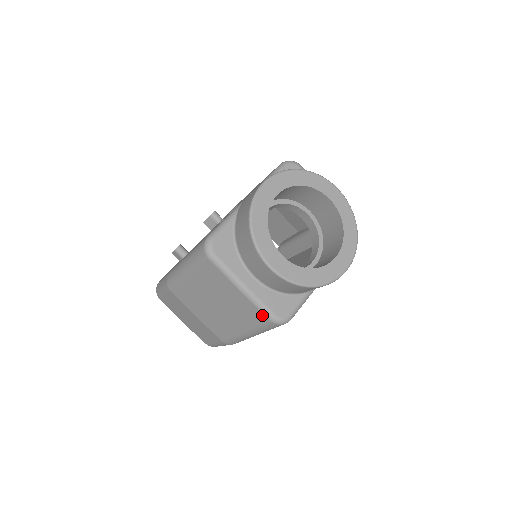
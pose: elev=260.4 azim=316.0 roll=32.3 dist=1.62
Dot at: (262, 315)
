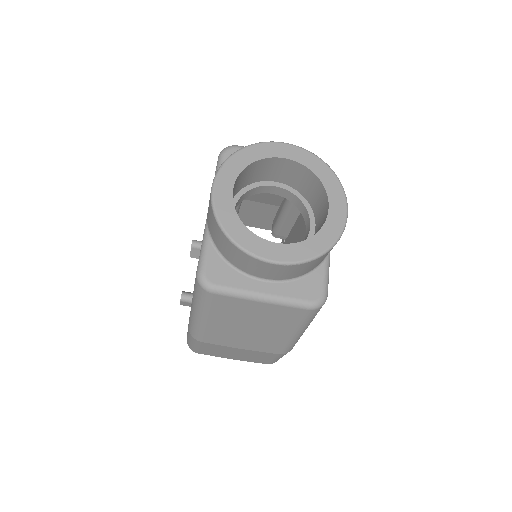
Dot at: (298, 310)
